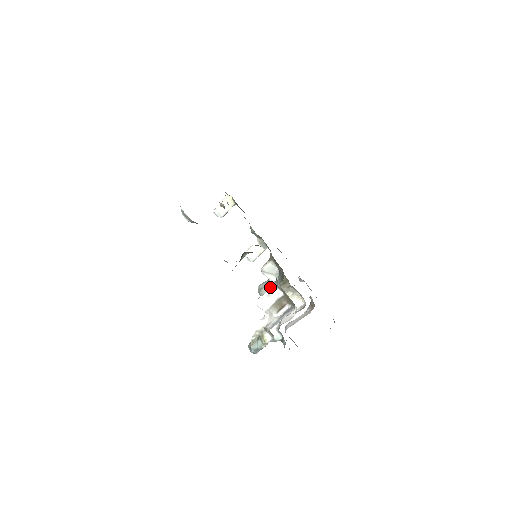
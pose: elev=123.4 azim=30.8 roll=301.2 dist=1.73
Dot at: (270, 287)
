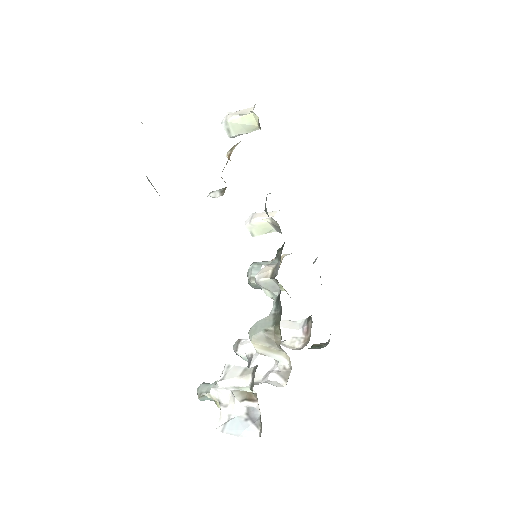
Dot at: occluded
